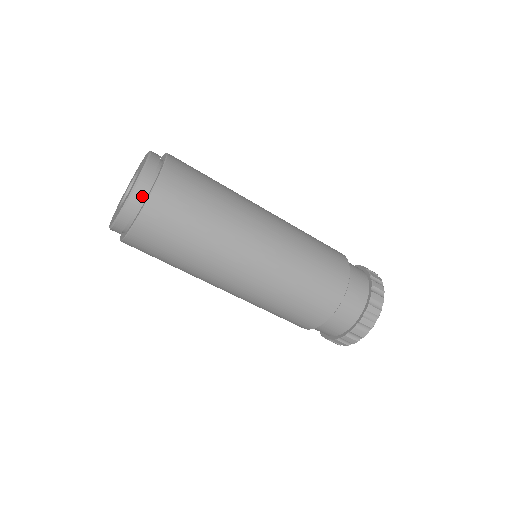
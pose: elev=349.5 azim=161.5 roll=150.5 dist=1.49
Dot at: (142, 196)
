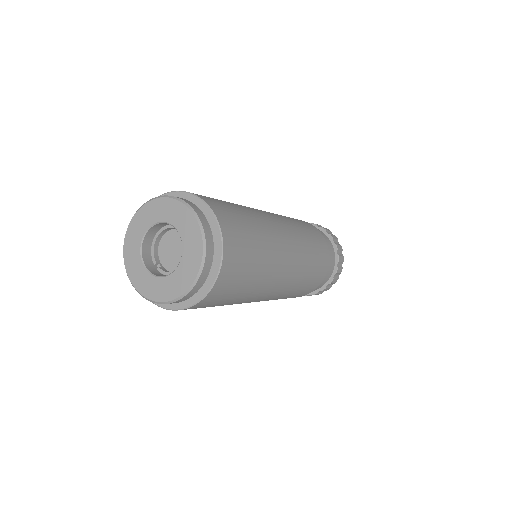
Dot at: (212, 257)
